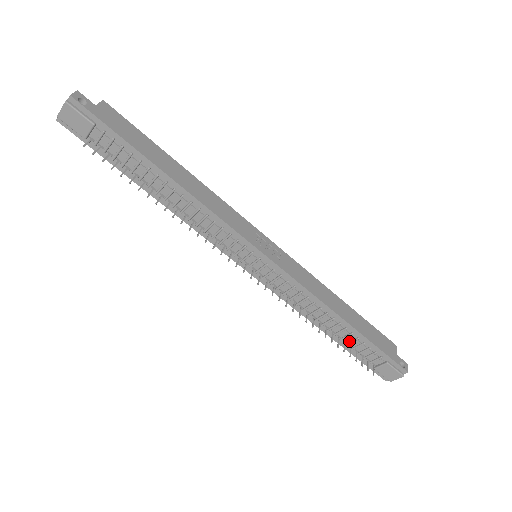
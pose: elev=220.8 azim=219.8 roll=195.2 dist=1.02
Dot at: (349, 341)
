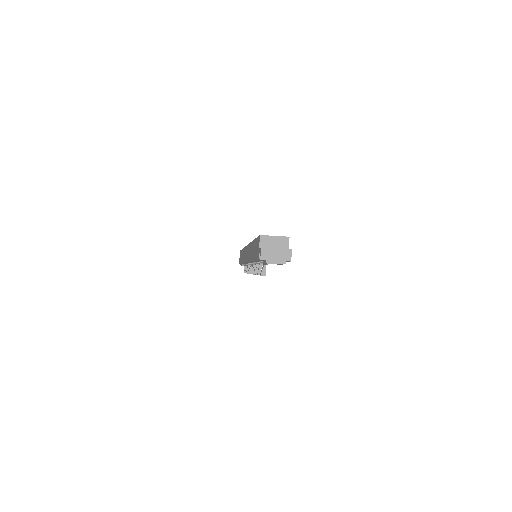
Dot at: occluded
